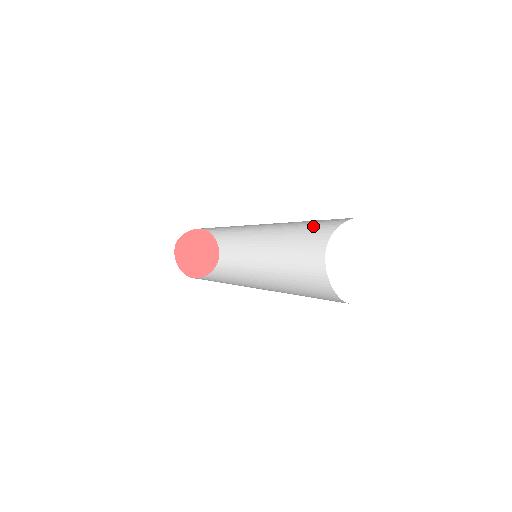
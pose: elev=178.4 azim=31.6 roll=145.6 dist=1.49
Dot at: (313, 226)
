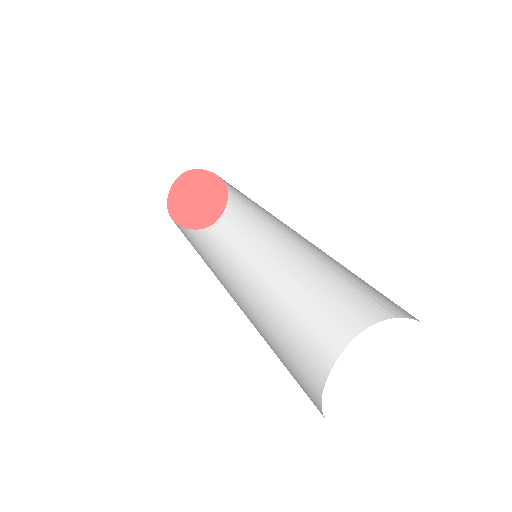
Dot at: (349, 282)
